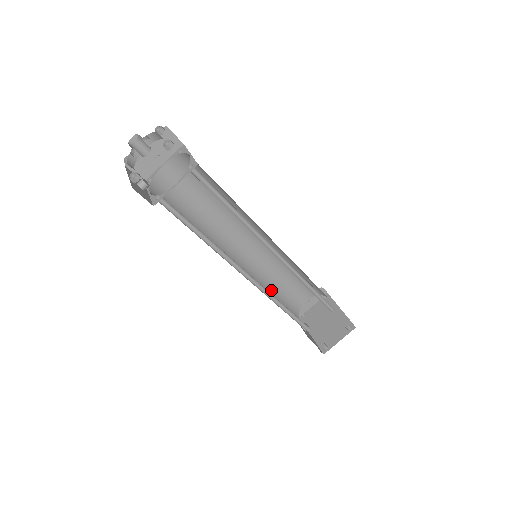
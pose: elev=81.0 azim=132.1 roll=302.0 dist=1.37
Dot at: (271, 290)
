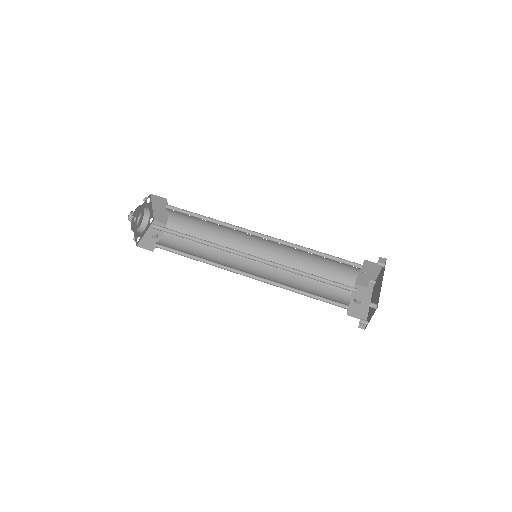
Dot at: (306, 272)
